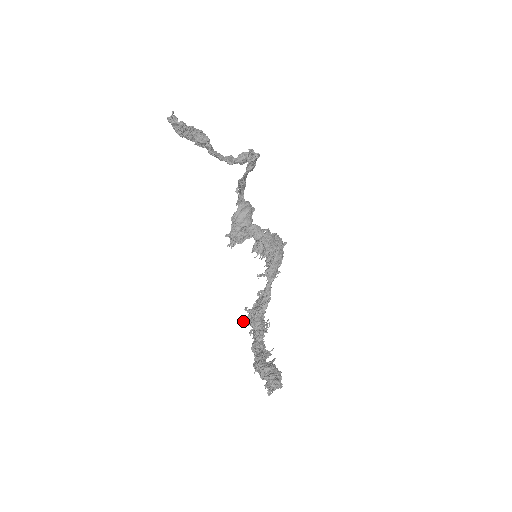
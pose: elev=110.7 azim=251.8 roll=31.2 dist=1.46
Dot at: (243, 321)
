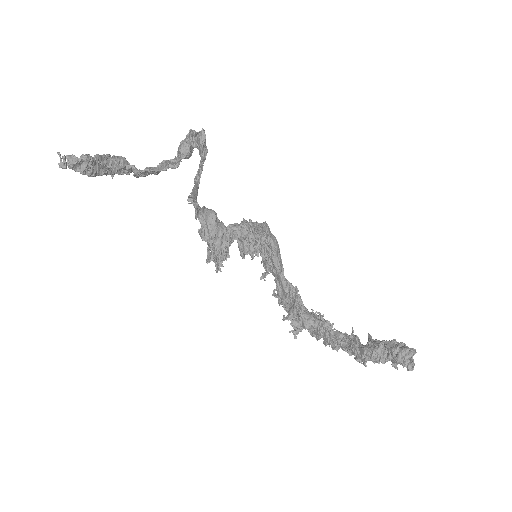
Dot at: (293, 332)
